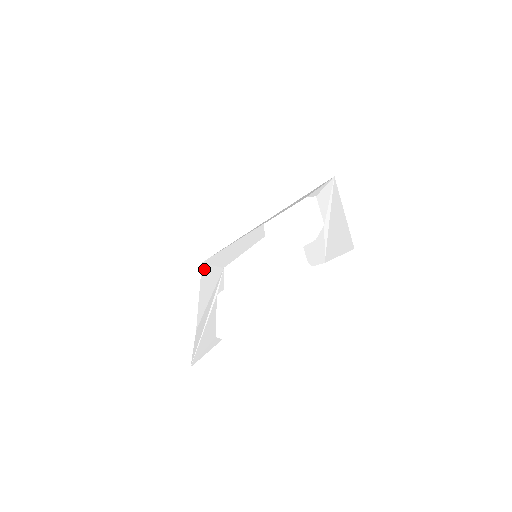
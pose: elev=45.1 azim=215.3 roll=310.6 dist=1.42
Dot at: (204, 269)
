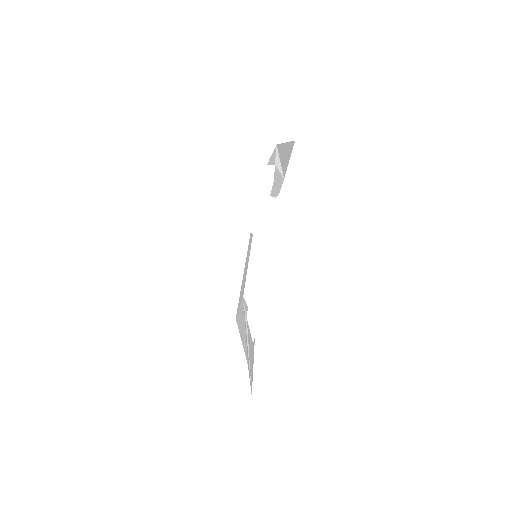
Dot at: (237, 319)
